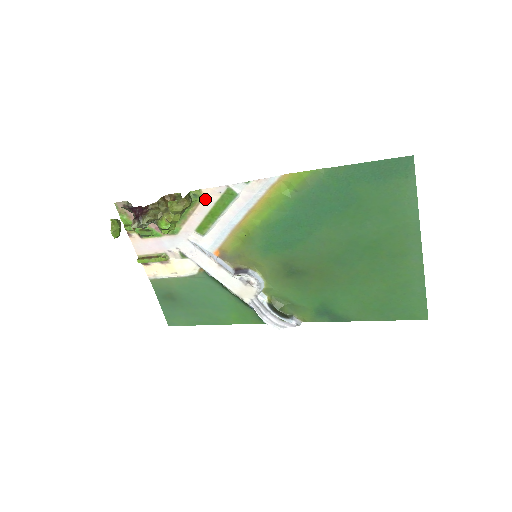
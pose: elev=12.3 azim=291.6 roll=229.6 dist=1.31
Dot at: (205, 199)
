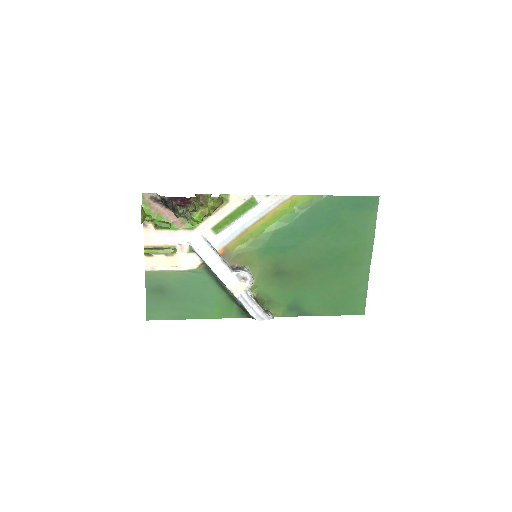
Dot at: (230, 203)
